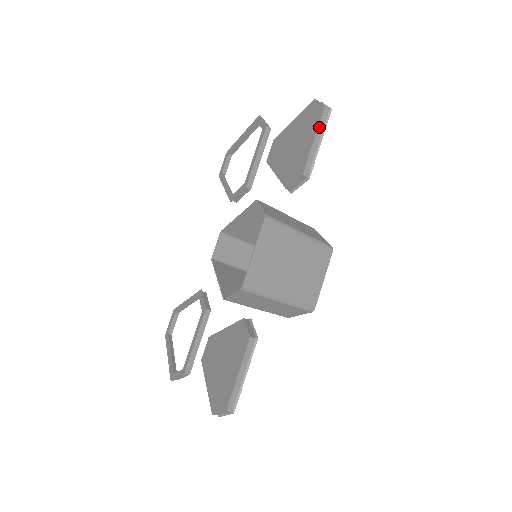
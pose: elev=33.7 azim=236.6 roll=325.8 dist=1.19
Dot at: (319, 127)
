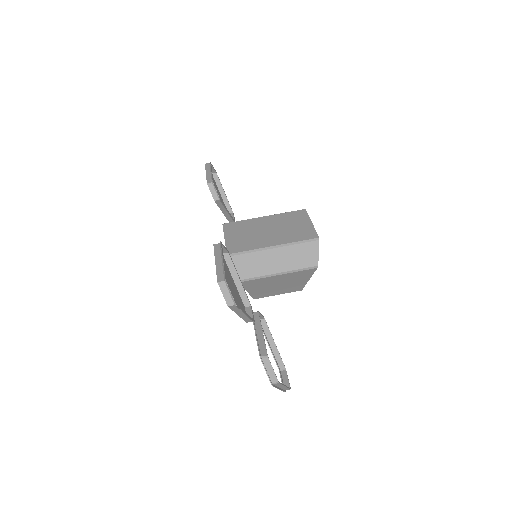
Dot at: (206, 169)
